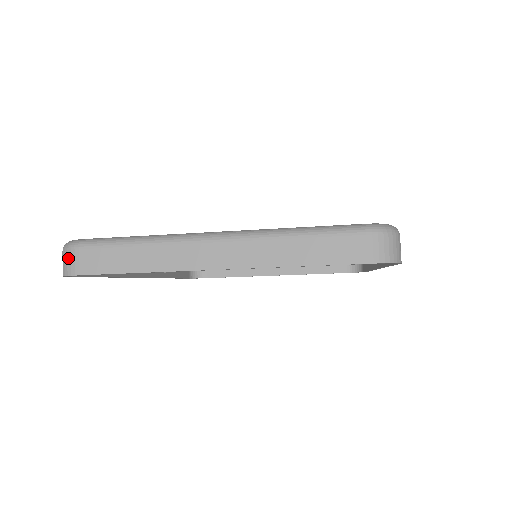
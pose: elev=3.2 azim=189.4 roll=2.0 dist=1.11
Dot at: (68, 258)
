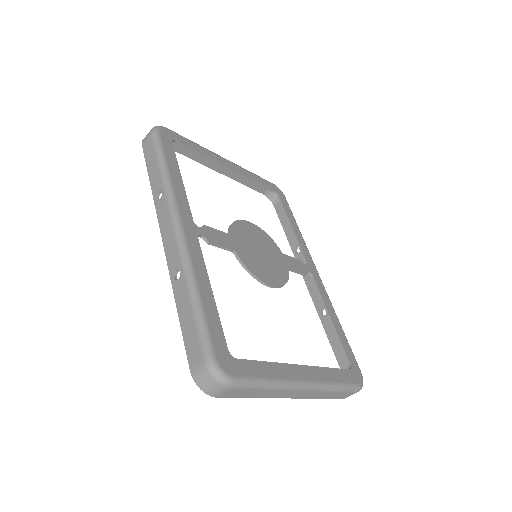
Dot at: (218, 389)
